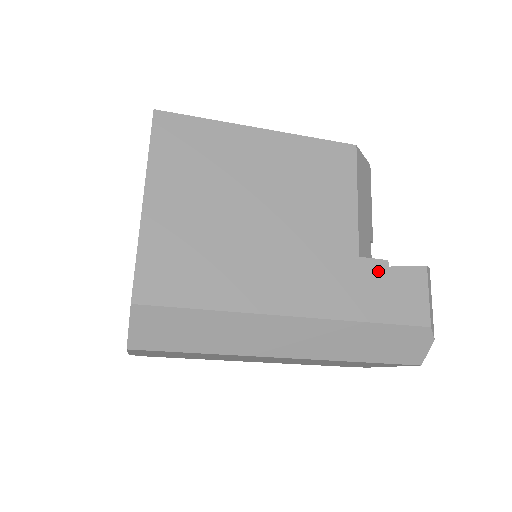
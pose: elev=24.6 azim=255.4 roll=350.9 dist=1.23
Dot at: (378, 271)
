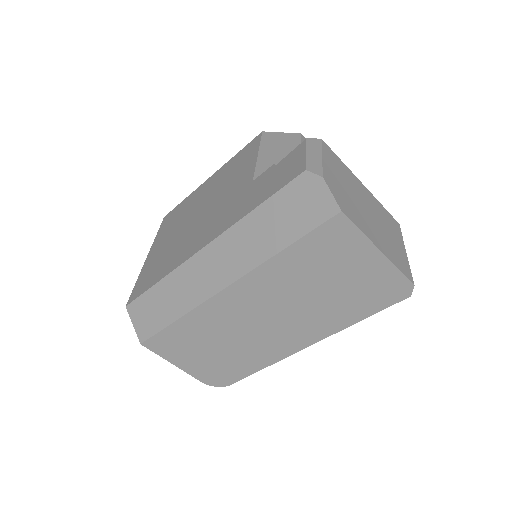
Dot at: (265, 176)
